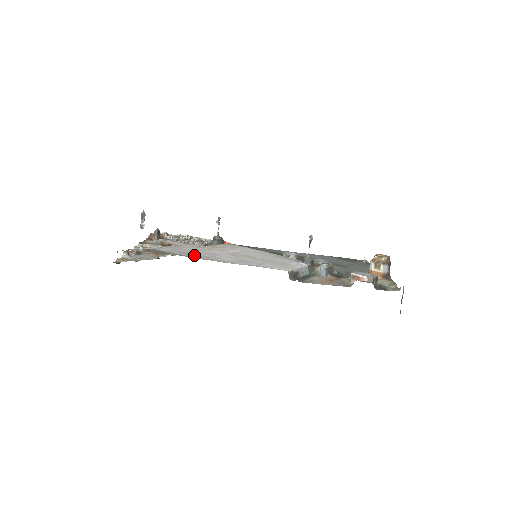
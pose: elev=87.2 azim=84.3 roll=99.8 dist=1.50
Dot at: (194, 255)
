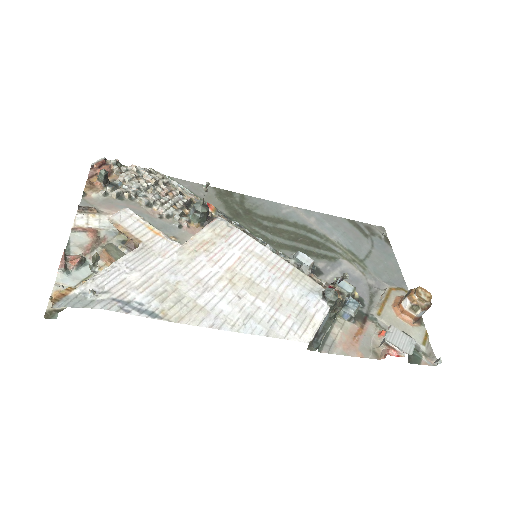
Dot at: (176, 304)
